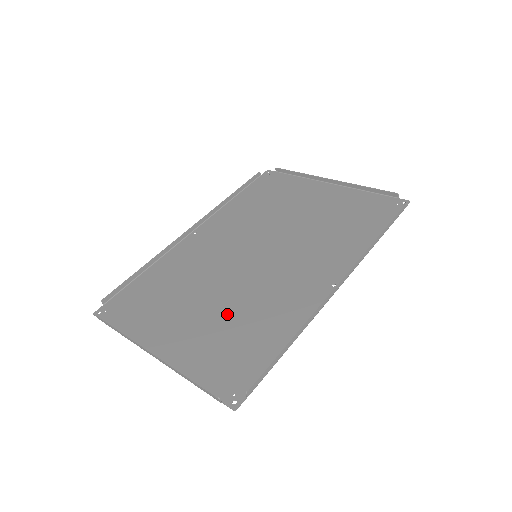
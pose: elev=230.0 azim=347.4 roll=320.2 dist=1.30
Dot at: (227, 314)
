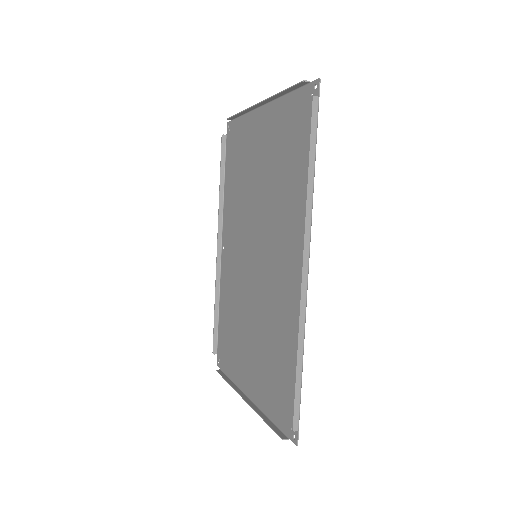
Dot at: (263, 339)
